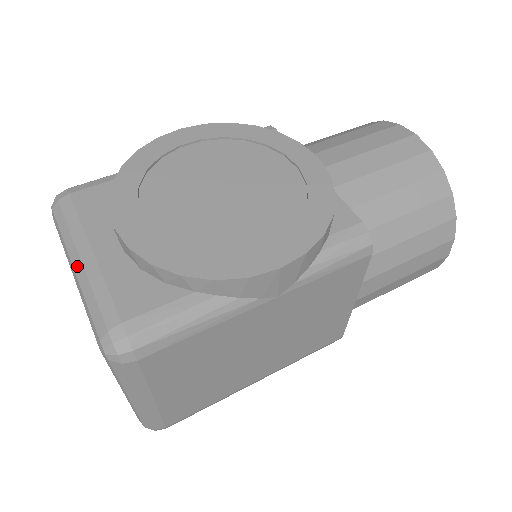
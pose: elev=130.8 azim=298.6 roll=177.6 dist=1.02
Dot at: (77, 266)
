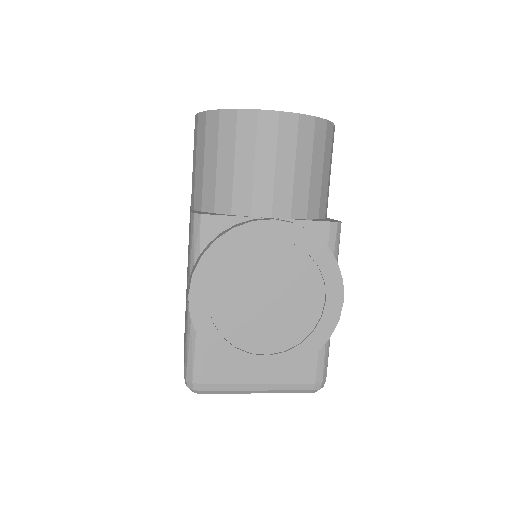
Dot at: (260, 392)
